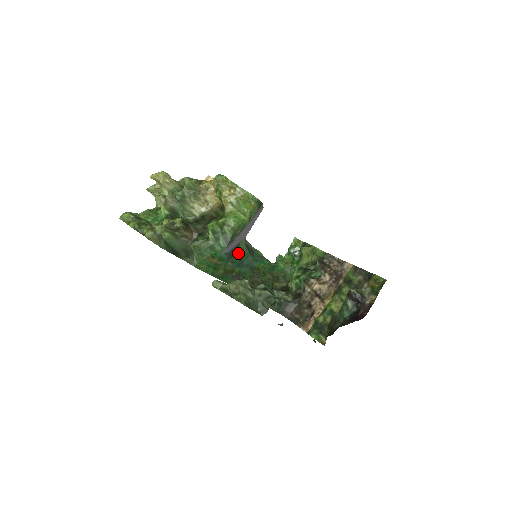
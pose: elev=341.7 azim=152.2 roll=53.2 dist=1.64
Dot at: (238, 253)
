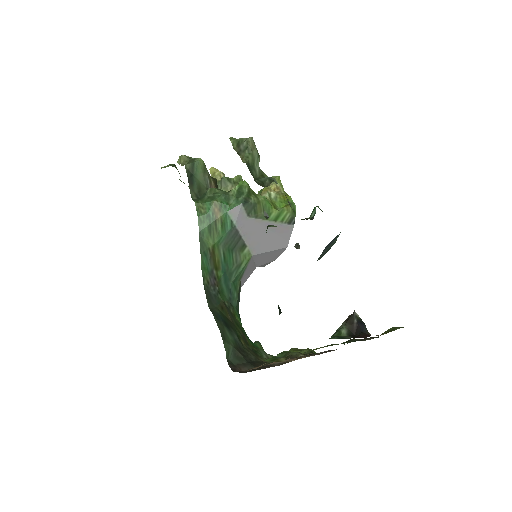
Dot at: (235, 258)
